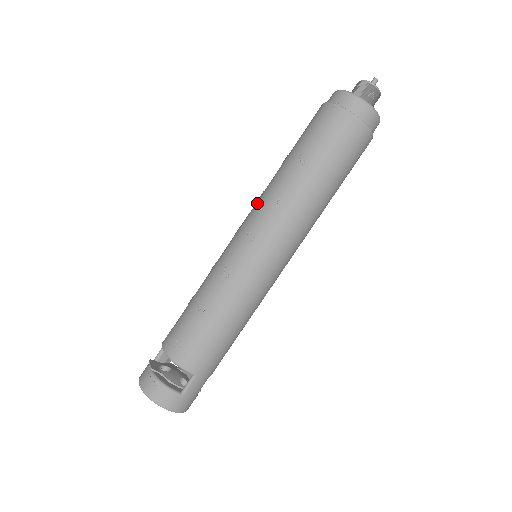
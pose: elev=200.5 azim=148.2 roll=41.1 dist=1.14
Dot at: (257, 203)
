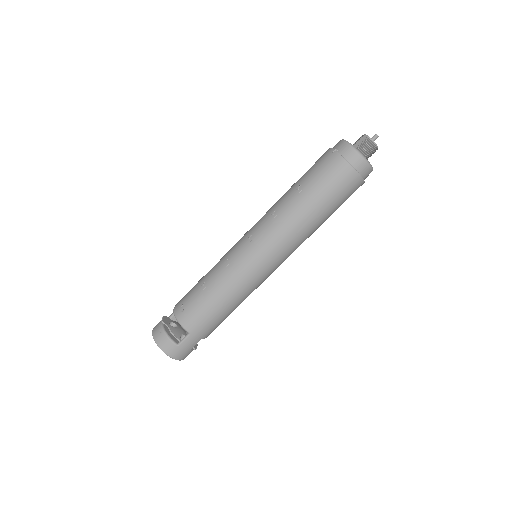
Dot at: occluded
